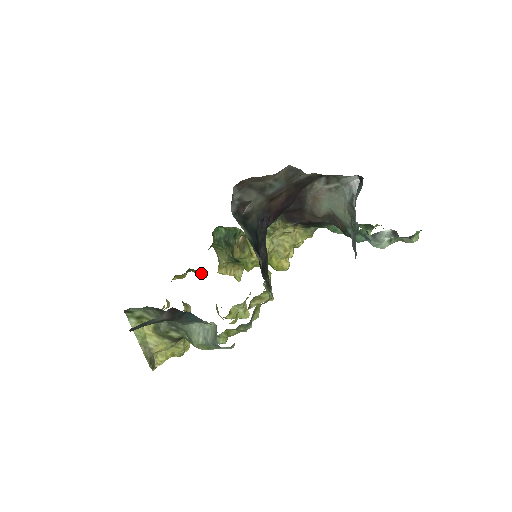
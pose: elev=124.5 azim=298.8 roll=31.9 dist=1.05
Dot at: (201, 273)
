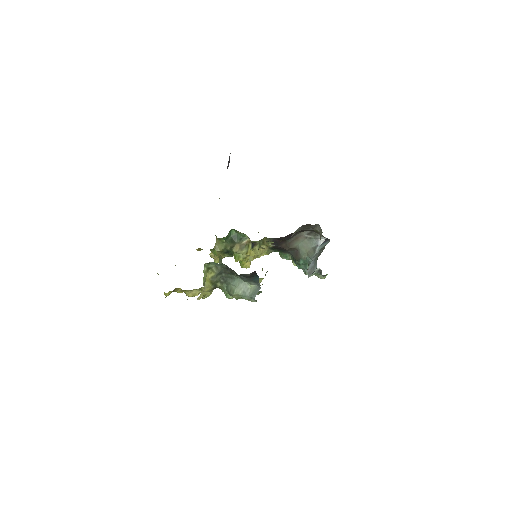
Dot at: (216, 253)
